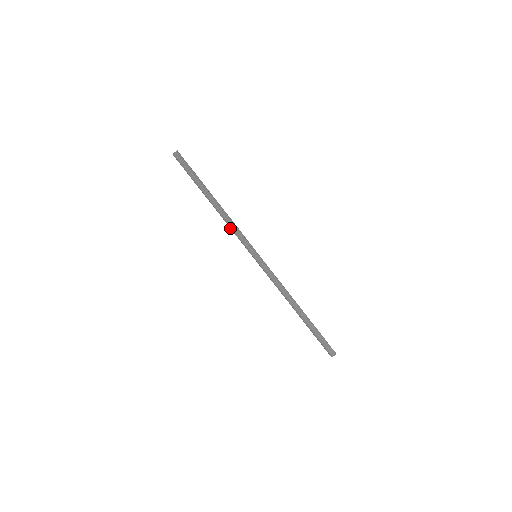
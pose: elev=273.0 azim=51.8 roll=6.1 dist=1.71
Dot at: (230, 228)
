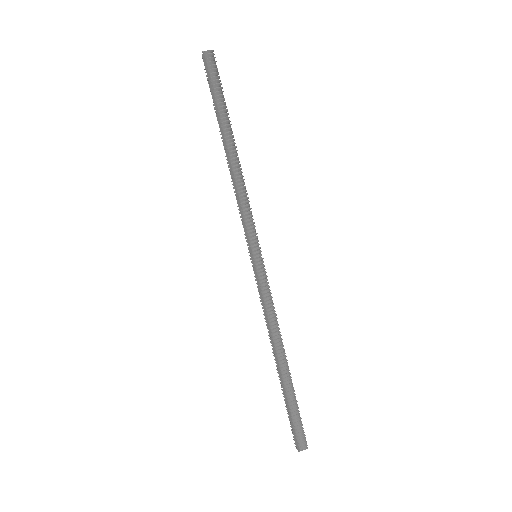
Dot at: (236, 199)
